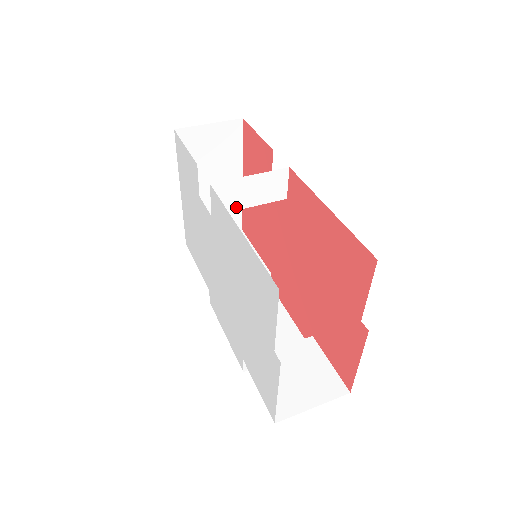
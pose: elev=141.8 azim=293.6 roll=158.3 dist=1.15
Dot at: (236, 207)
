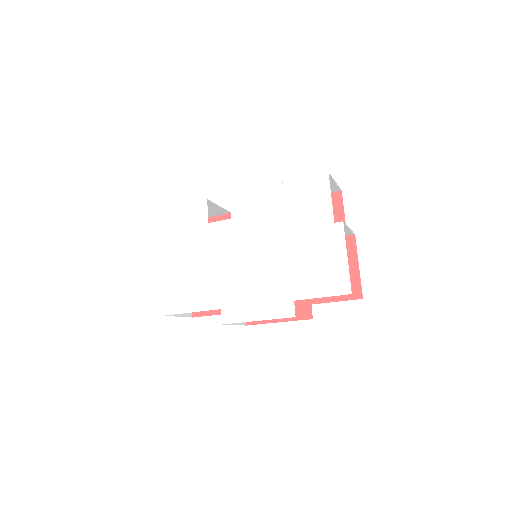
Dot at: occluded
